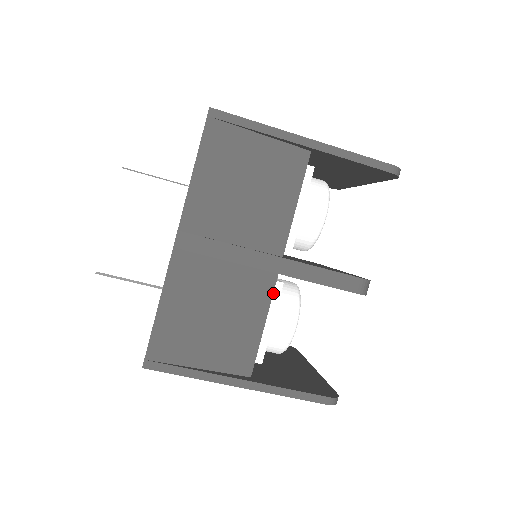
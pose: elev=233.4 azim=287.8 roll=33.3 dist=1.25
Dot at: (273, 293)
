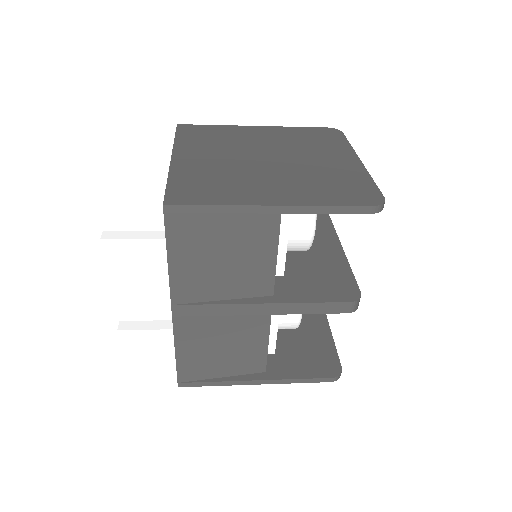
Dot at: occluded
